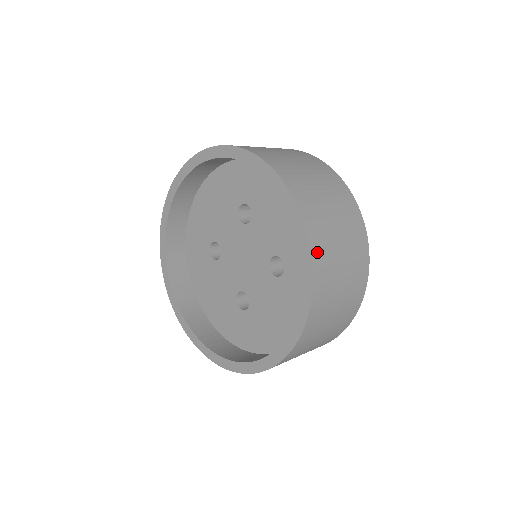
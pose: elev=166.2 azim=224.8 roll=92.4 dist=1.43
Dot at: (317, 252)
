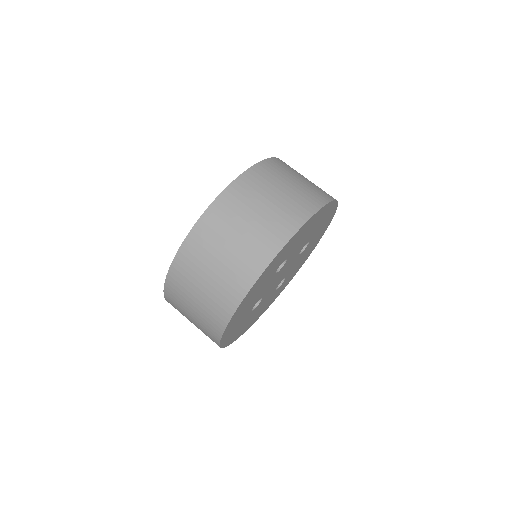
Dot at: (239, 185)
